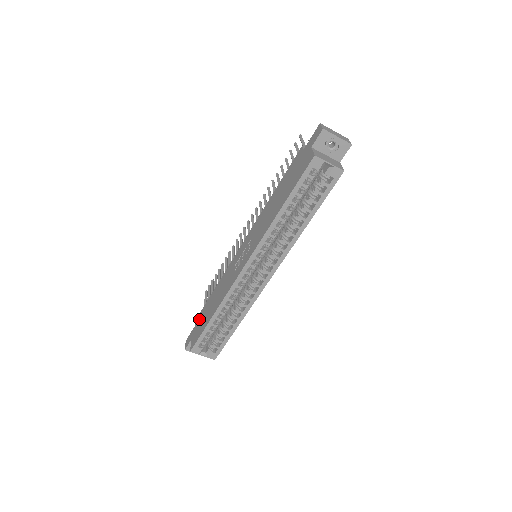
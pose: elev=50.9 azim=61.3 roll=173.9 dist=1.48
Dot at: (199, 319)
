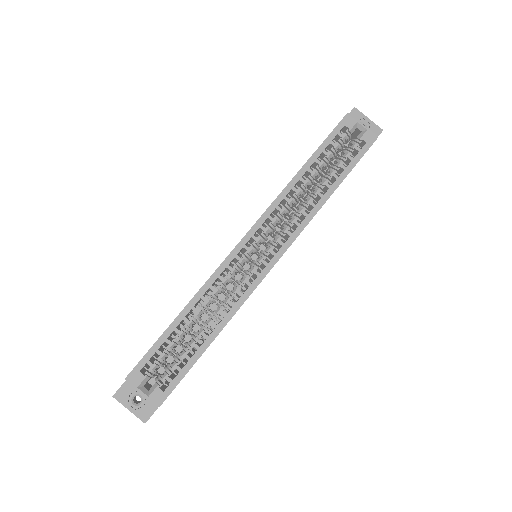
Dot at: occluded
